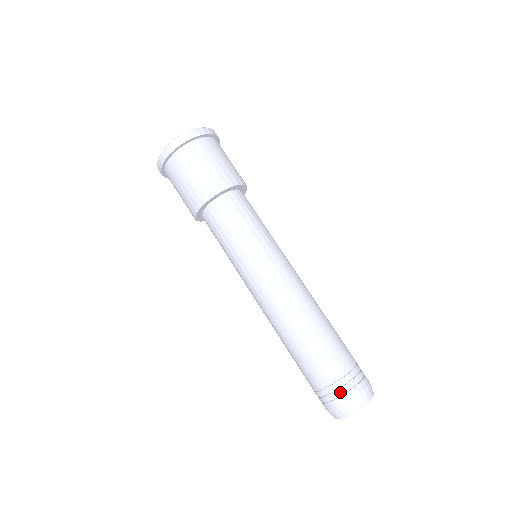
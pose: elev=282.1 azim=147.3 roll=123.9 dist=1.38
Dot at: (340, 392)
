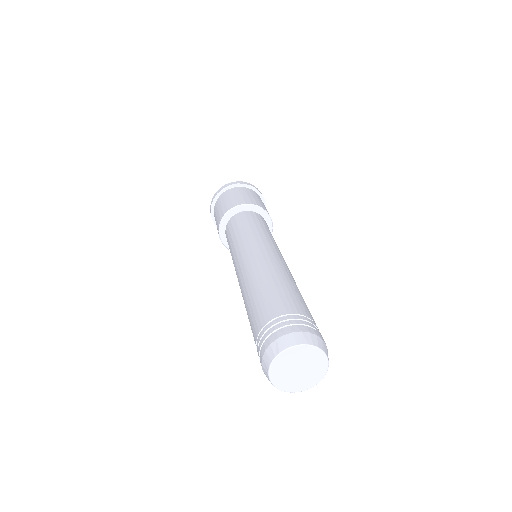
Dot at: (295, 322)
